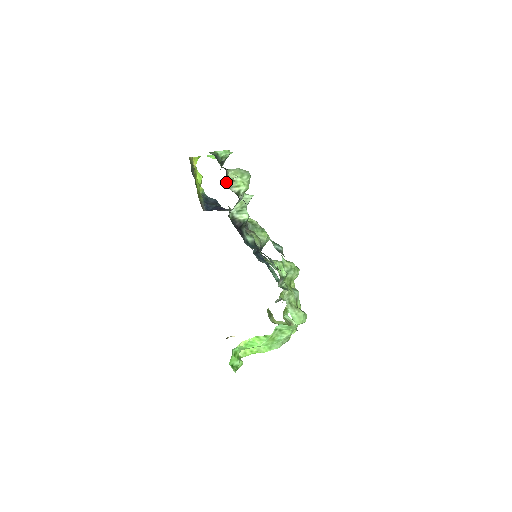
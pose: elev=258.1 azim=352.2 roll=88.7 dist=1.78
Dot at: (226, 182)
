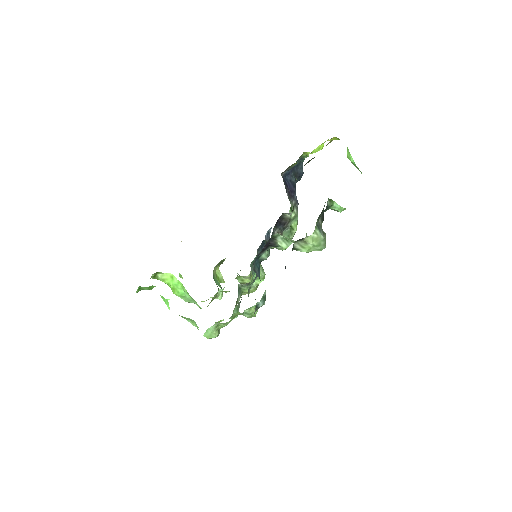
Dot at: (299, 239)
